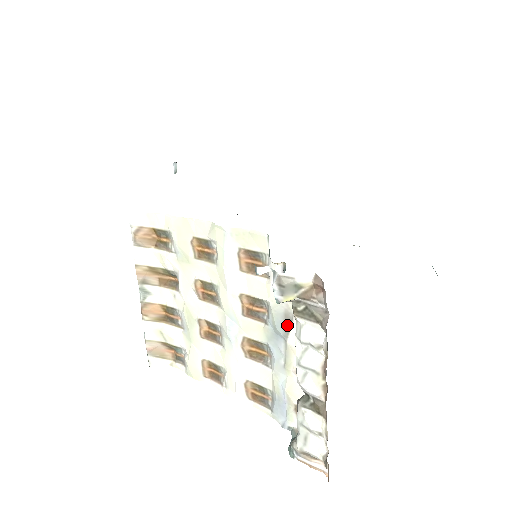
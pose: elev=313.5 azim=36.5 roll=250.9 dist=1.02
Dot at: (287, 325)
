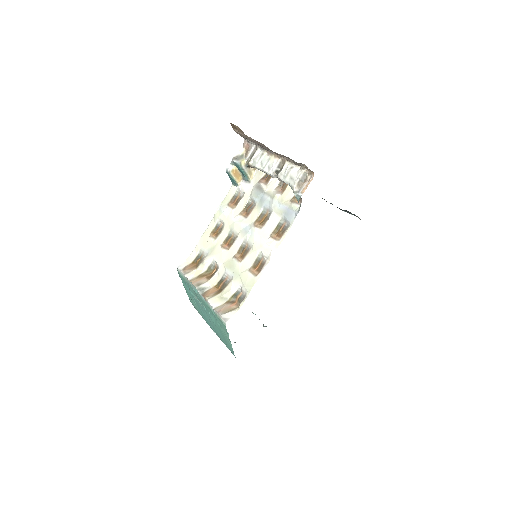
Dot at: (260, 188)
